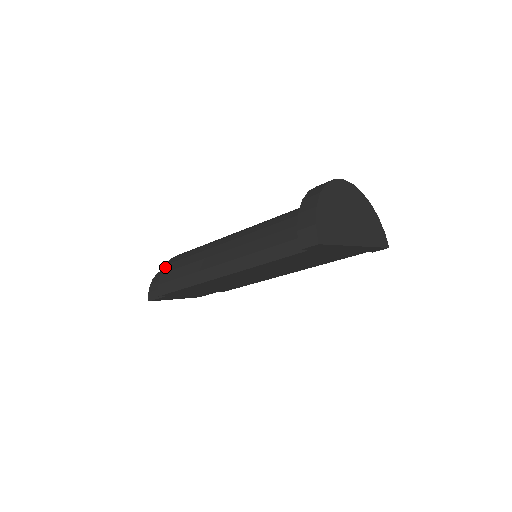
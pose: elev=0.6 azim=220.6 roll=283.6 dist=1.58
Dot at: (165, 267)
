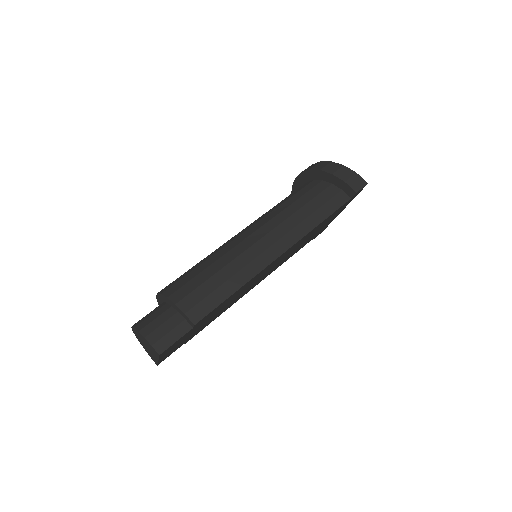
Dot at: (173, 296)
